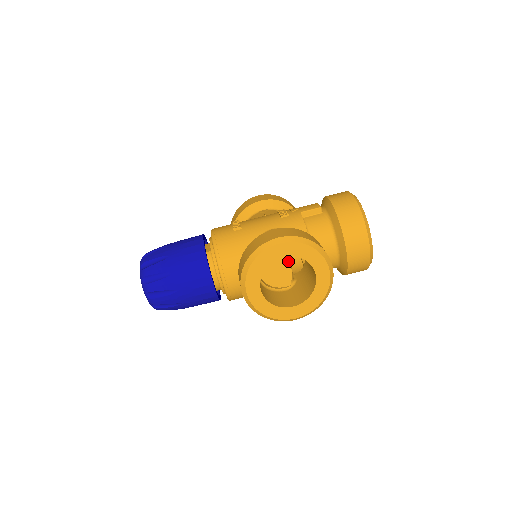
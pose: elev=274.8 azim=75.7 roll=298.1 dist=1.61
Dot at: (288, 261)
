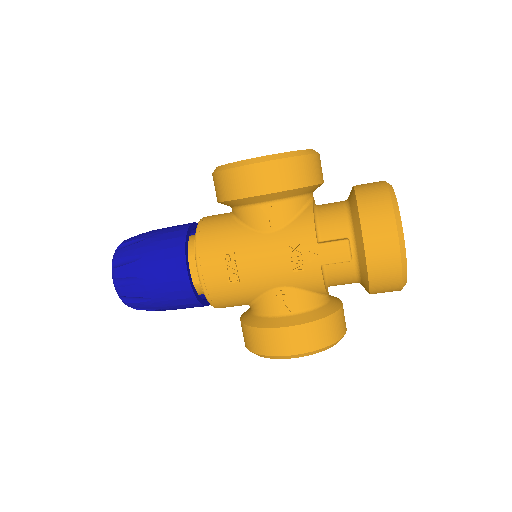
Dot at: occluded
